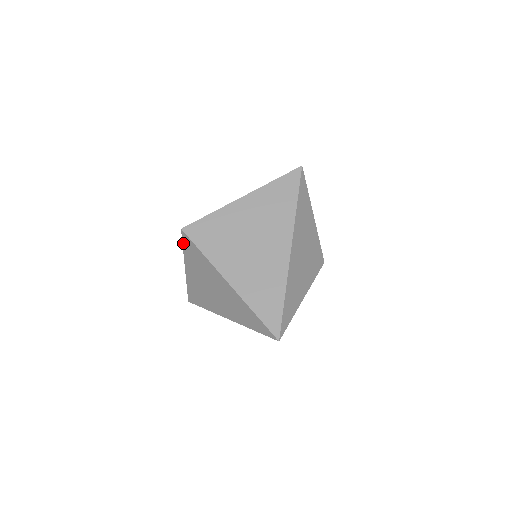
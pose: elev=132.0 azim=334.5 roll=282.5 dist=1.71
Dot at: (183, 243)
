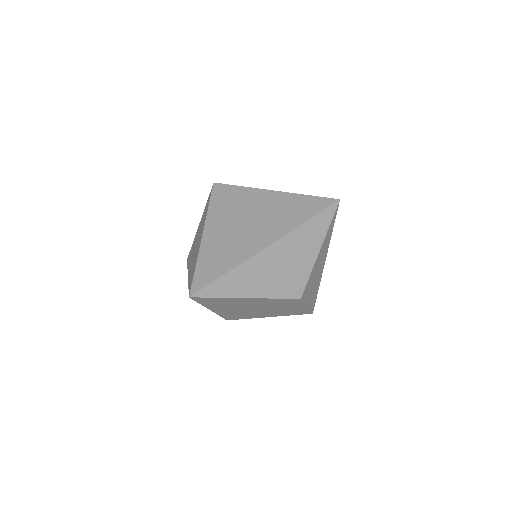
Dot at: occluded
